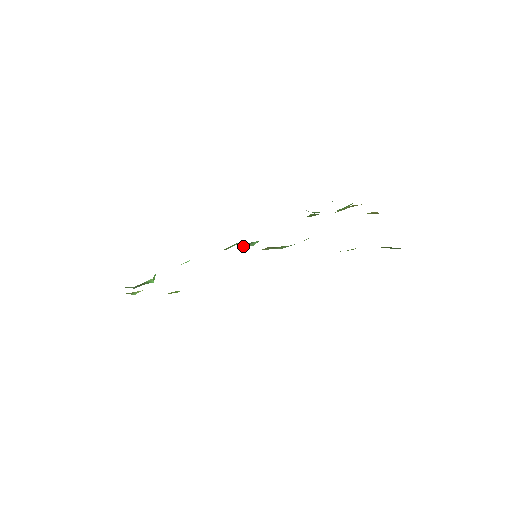
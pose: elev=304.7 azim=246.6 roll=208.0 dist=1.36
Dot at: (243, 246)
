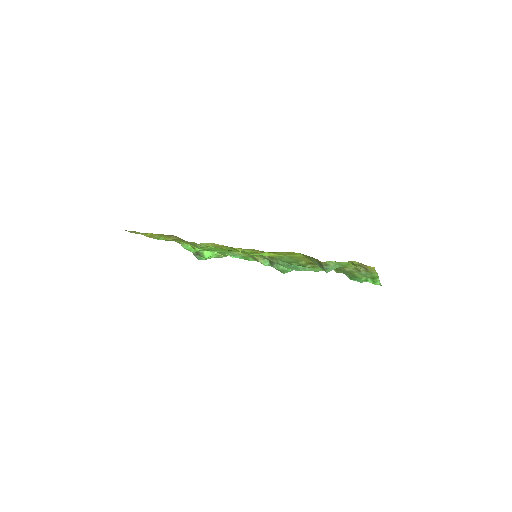
Dot at: (272, 266)
